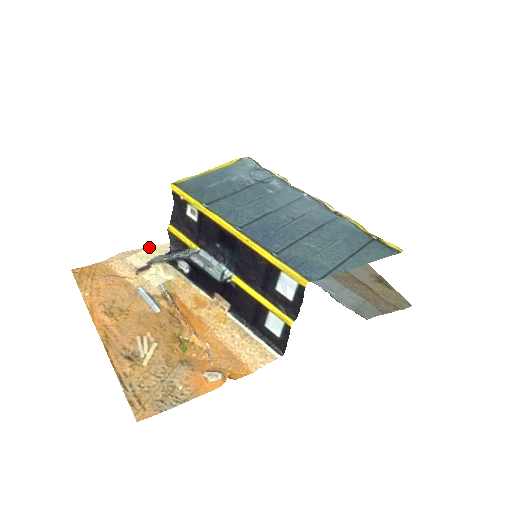
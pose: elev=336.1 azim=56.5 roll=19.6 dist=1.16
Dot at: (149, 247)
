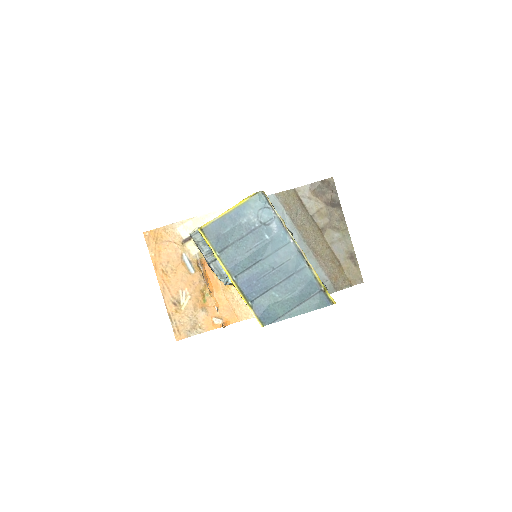
Dot at: (192, 218)
